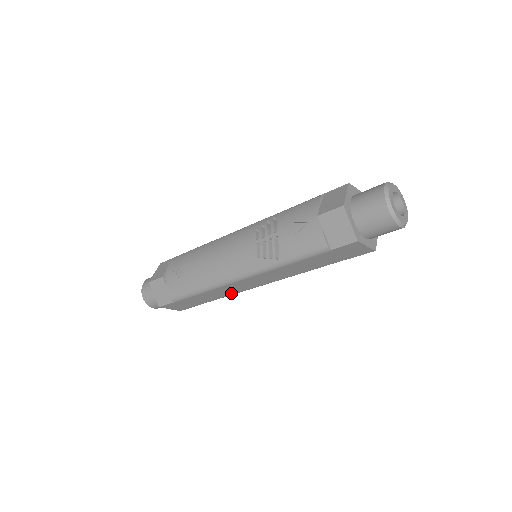
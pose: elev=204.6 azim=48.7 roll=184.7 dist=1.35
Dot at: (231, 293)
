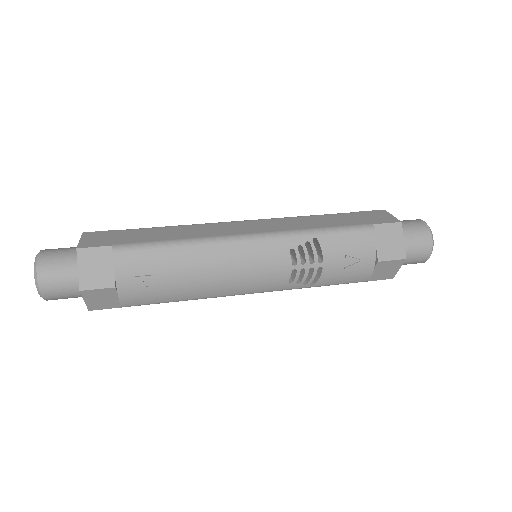
Dot at: occluded
